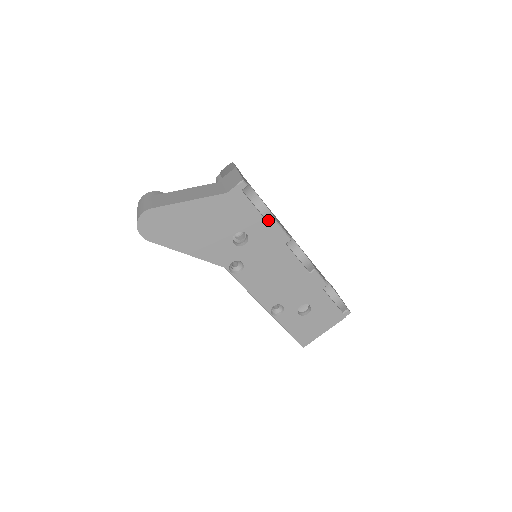
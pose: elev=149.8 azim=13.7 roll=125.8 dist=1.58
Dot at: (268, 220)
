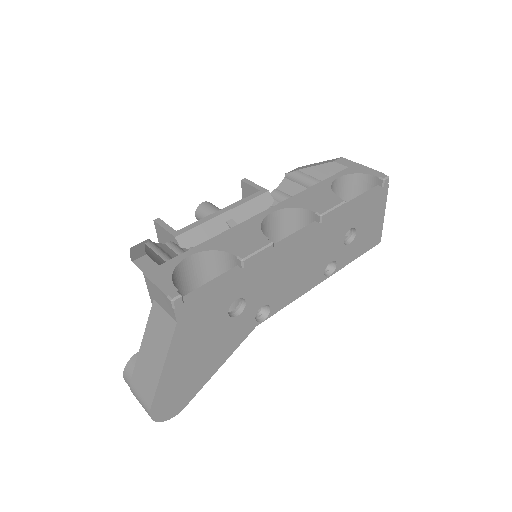
Dot at: (233, 262)
